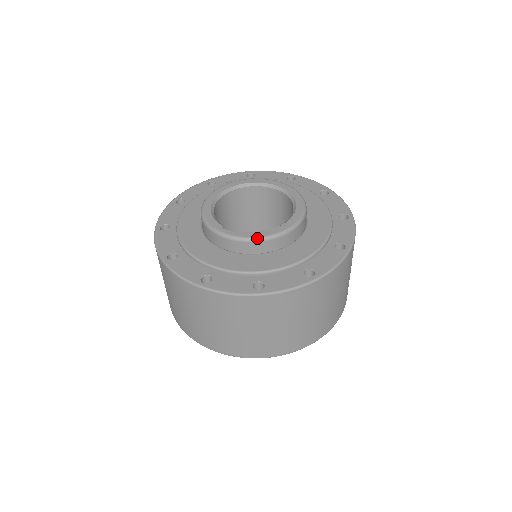
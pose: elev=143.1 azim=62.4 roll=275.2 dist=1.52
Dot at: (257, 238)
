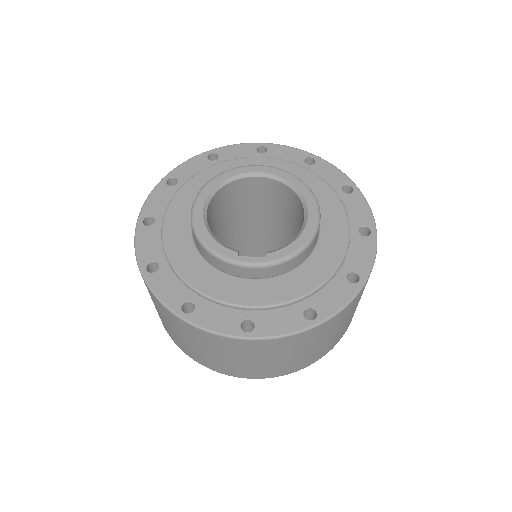
Dot at: (287, 257)
